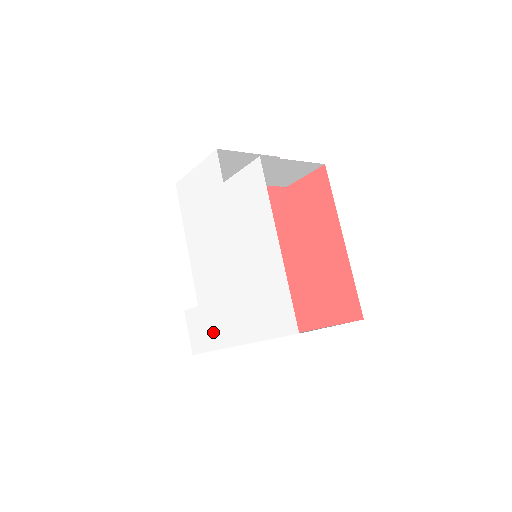
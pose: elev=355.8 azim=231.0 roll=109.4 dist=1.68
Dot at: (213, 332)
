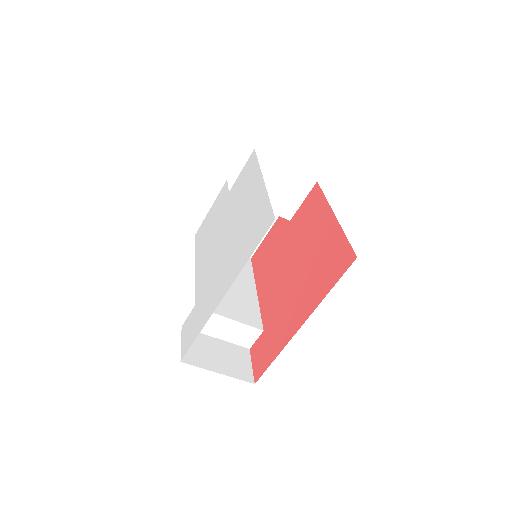
Dot at: (203, 313)
